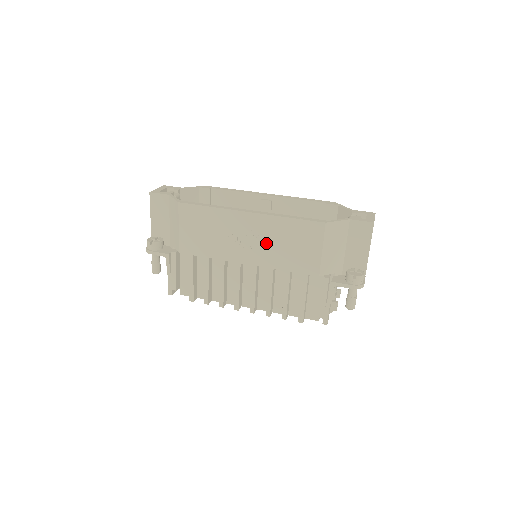
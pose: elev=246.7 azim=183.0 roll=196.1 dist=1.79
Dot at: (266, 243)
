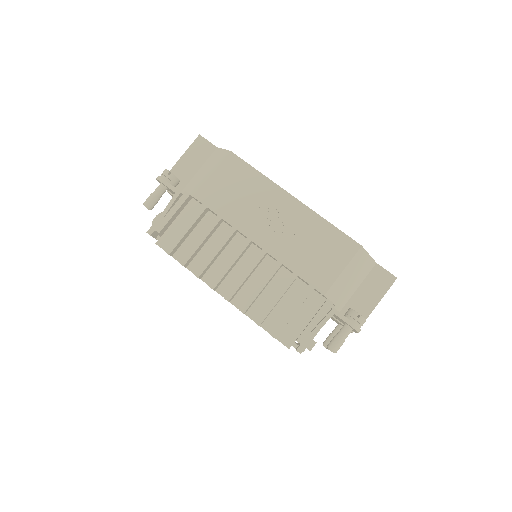
Dot at: (292, 235)
